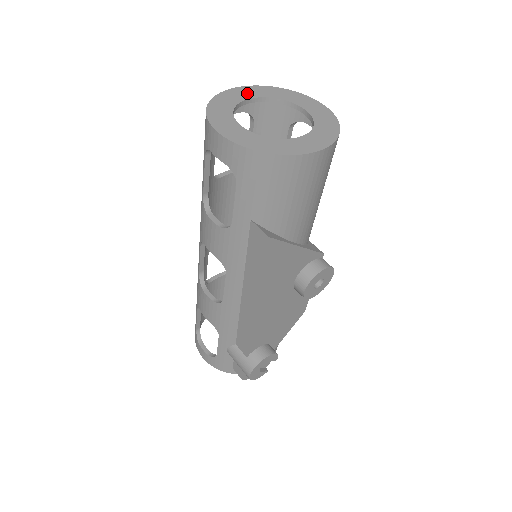
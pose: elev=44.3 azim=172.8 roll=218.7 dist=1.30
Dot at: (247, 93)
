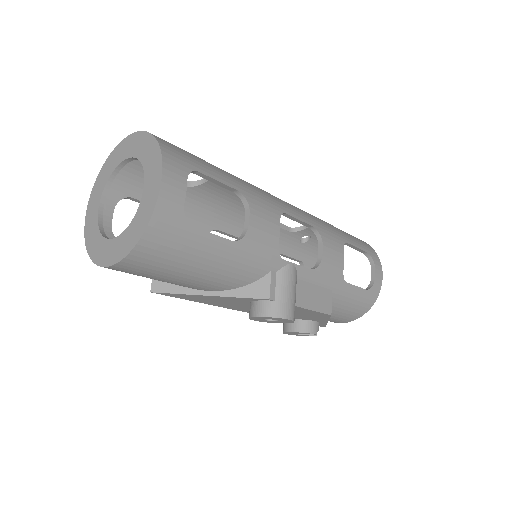
Dot at: (131, 147)
